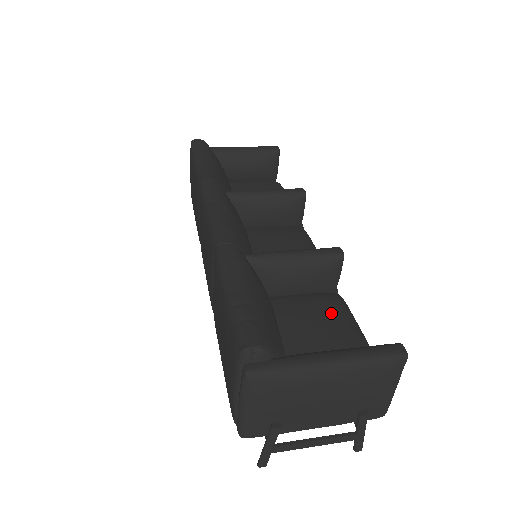
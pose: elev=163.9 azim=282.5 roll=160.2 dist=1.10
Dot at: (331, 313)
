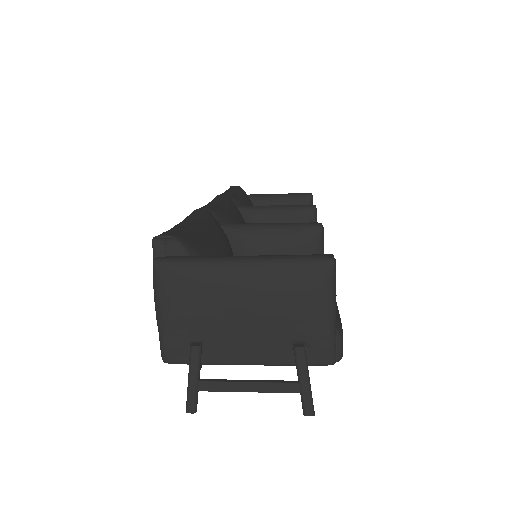
Dot at: occluded
